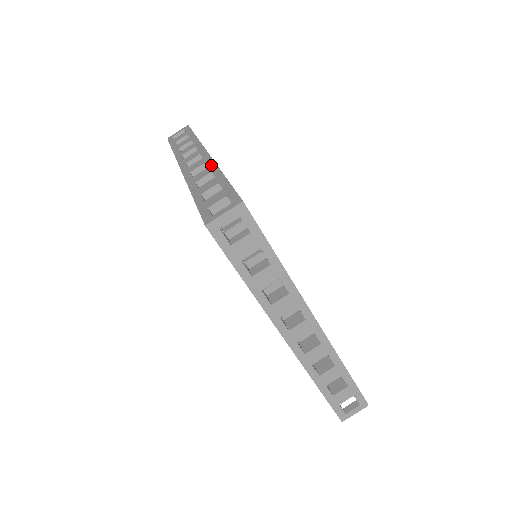
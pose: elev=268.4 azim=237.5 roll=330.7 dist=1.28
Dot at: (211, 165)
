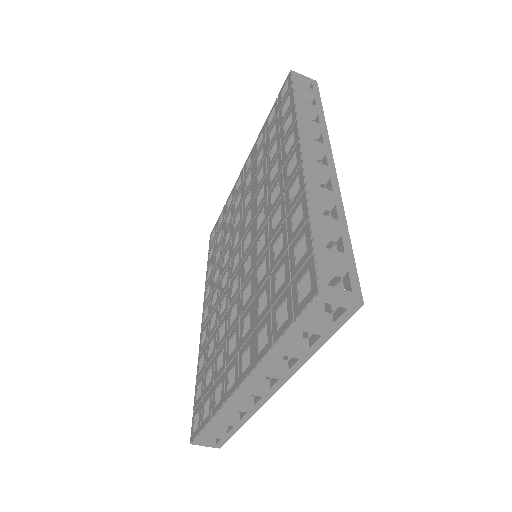
Dot at: (337, 192)
